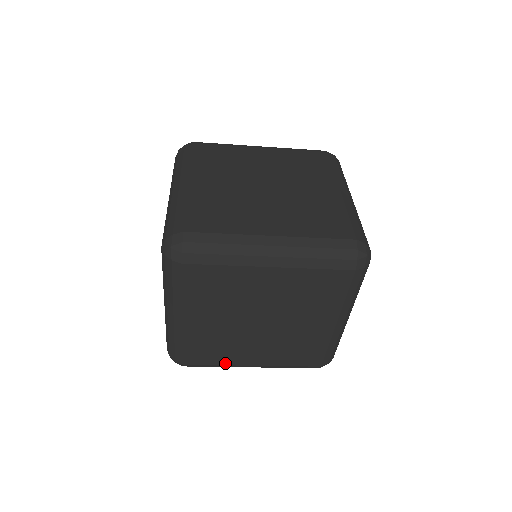
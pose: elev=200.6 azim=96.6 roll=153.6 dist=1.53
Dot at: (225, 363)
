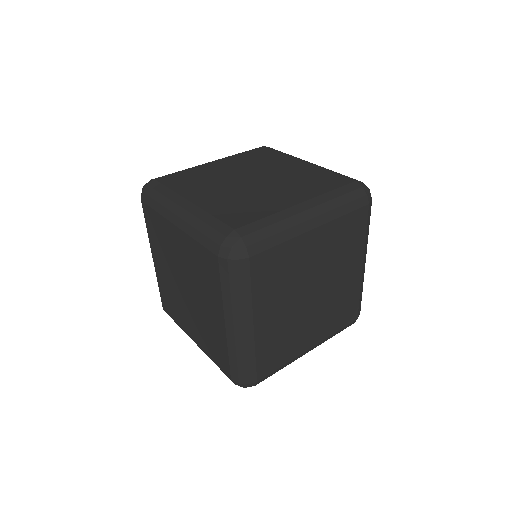
Dot at: occluded
